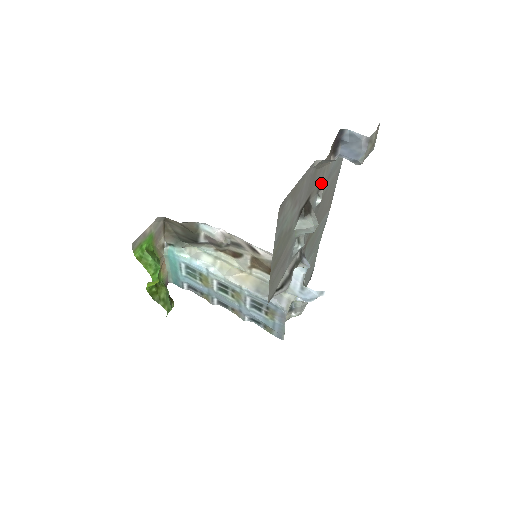
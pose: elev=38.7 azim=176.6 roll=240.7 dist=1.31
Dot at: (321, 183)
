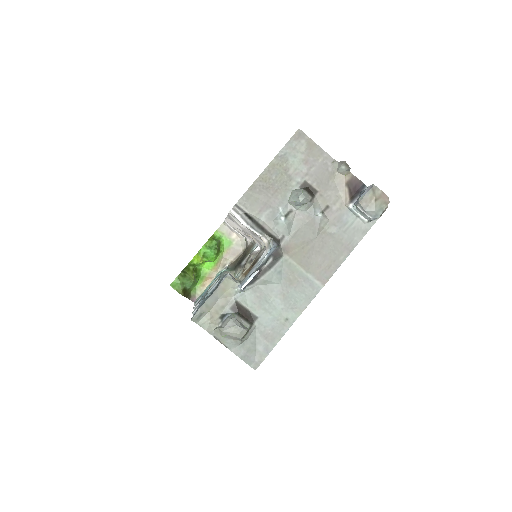
Dot at: (331, 209)
